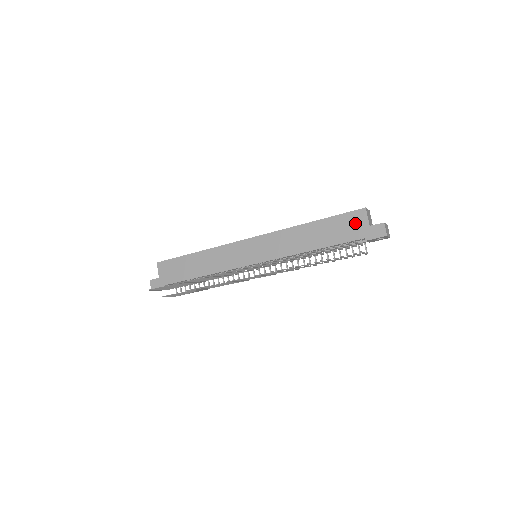
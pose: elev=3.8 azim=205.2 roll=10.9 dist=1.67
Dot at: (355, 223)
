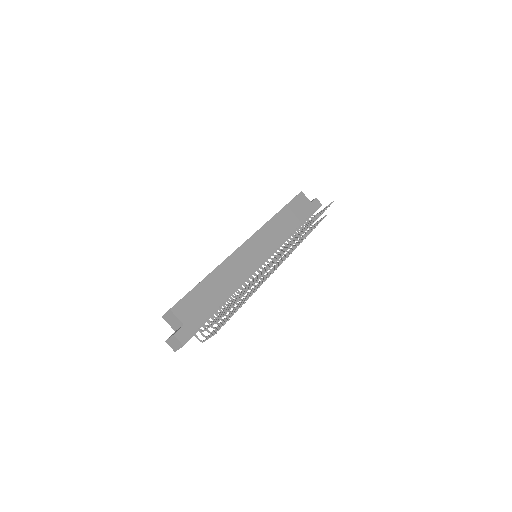
Dot at: (303, 203)
